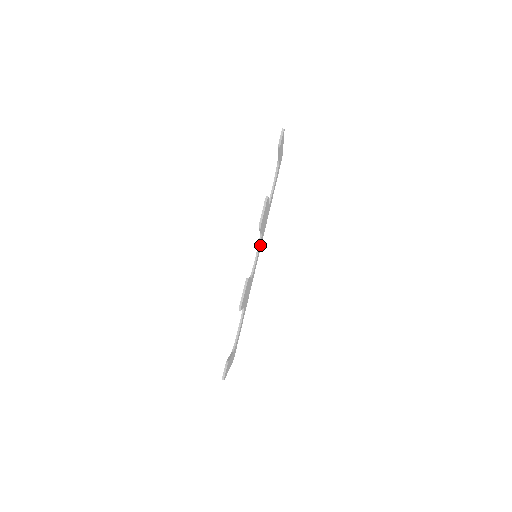
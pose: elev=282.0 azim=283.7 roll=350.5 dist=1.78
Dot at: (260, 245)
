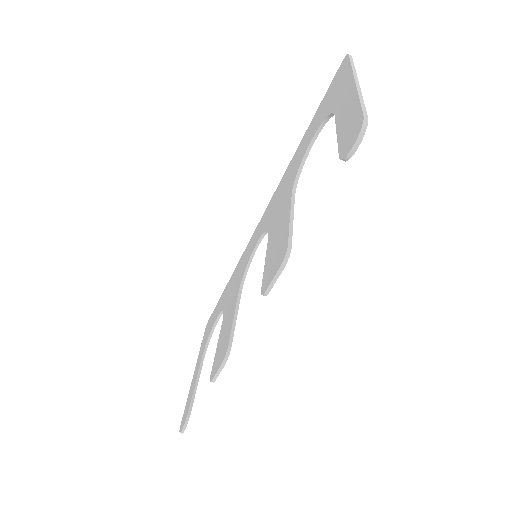
Dot at: occluded
